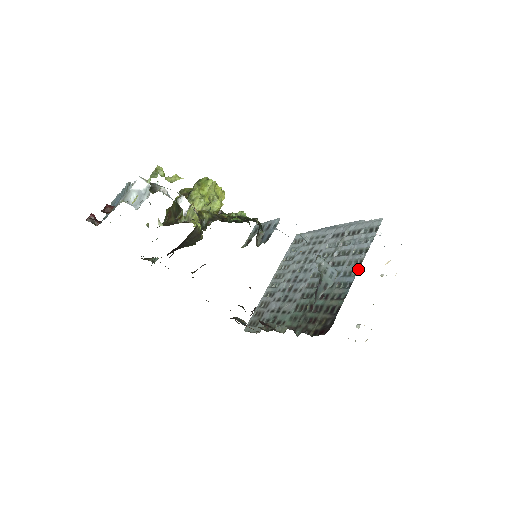
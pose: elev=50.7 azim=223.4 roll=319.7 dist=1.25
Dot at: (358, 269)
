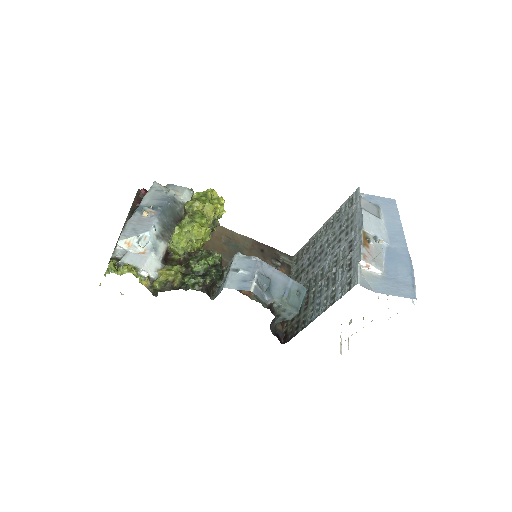
Dot at: (320, 314)
